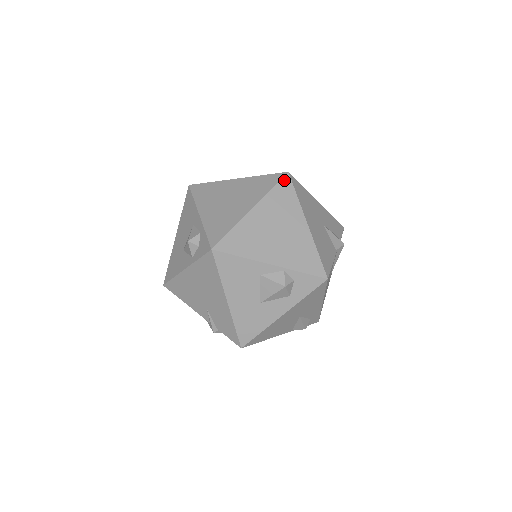
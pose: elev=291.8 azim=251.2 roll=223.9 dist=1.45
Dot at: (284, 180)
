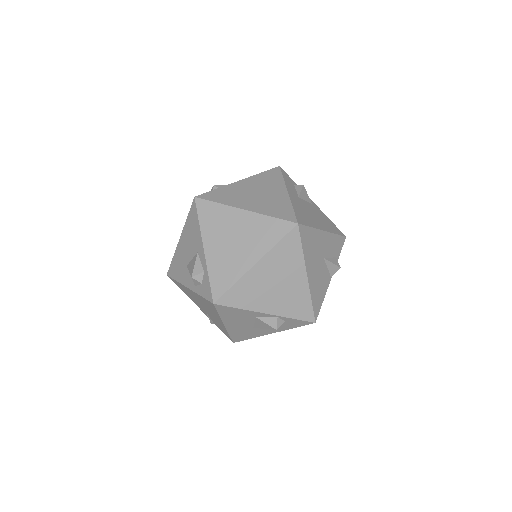
Dot at: (292, 233)
